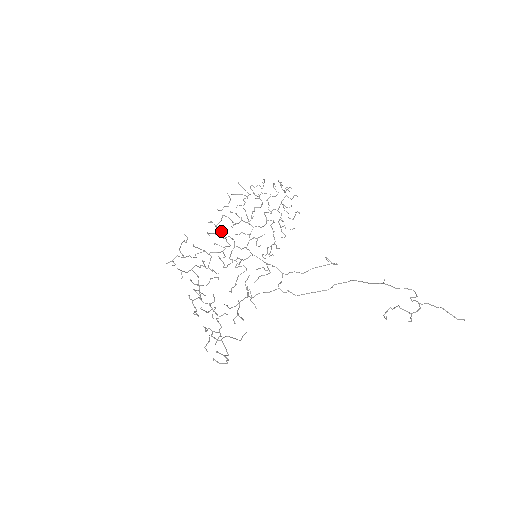
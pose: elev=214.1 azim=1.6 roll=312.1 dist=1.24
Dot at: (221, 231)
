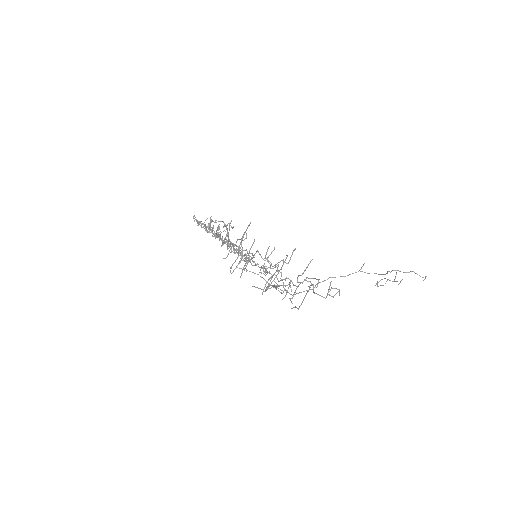
Dot at: (216, 234)
